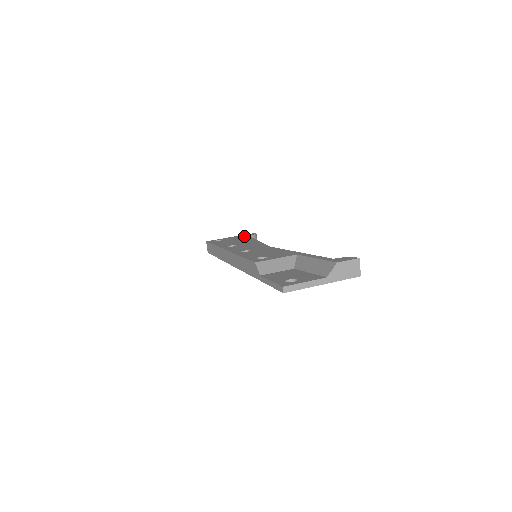
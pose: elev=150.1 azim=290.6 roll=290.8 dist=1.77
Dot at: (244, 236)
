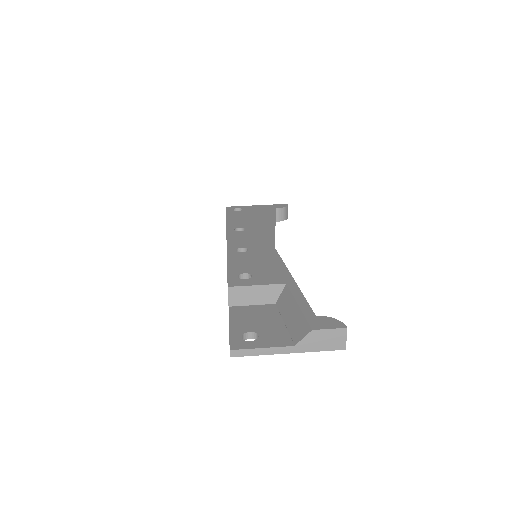
Dot at: (270, 208)
